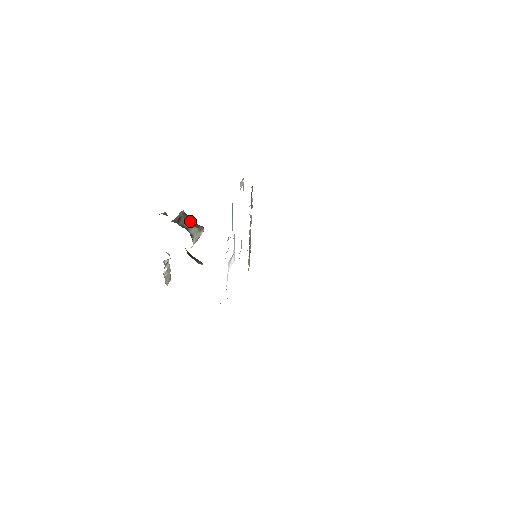
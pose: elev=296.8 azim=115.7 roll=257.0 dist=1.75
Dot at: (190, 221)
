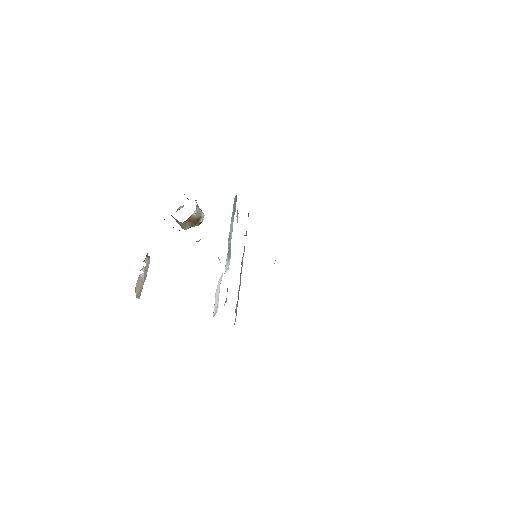
Dot at: occluded
